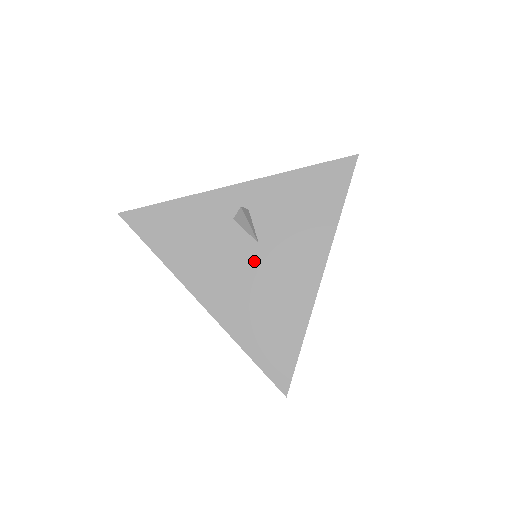
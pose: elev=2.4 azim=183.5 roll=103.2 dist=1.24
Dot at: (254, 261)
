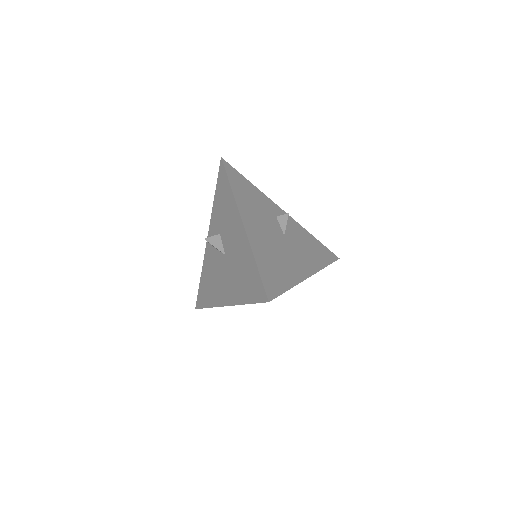
Dot at: (279, 238)
